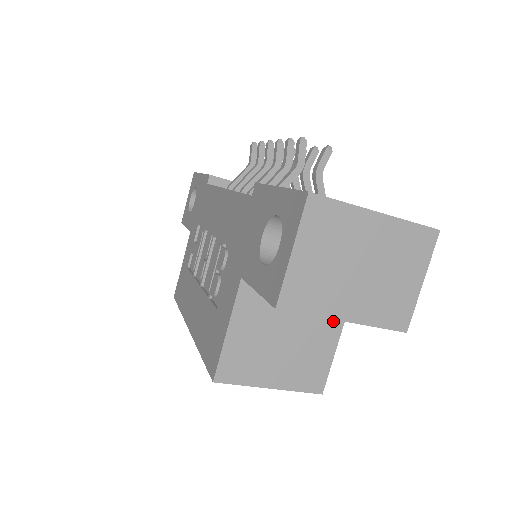
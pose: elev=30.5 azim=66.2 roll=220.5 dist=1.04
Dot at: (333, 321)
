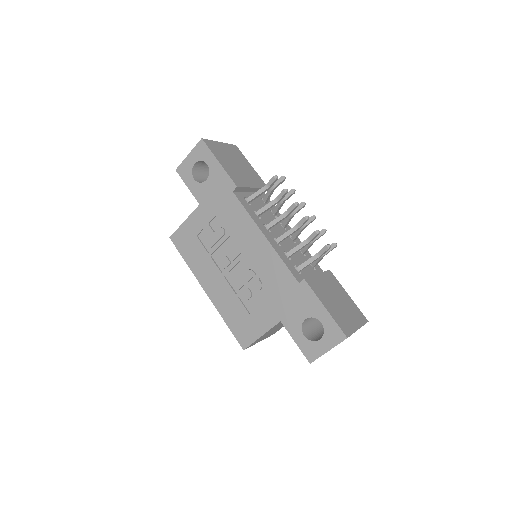
Dot at: occluded
